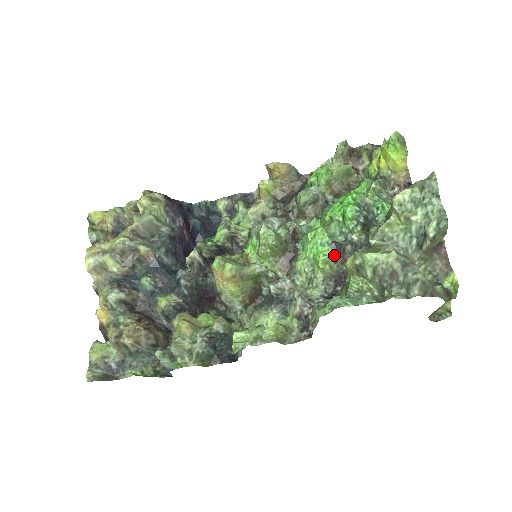
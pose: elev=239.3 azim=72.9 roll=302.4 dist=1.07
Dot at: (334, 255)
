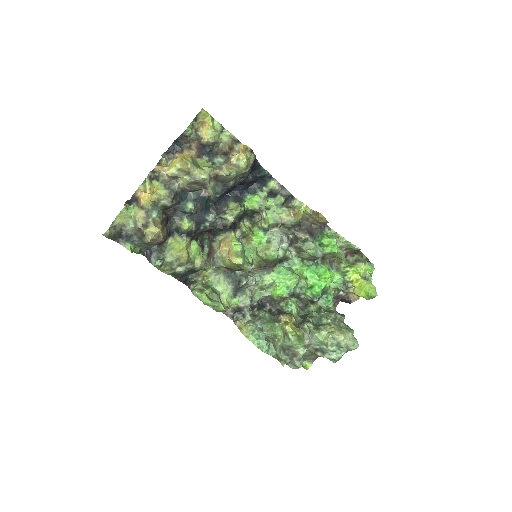
Dot at: (286, 297)
